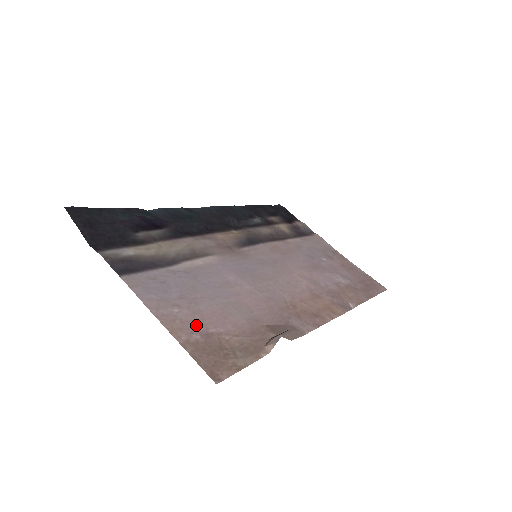
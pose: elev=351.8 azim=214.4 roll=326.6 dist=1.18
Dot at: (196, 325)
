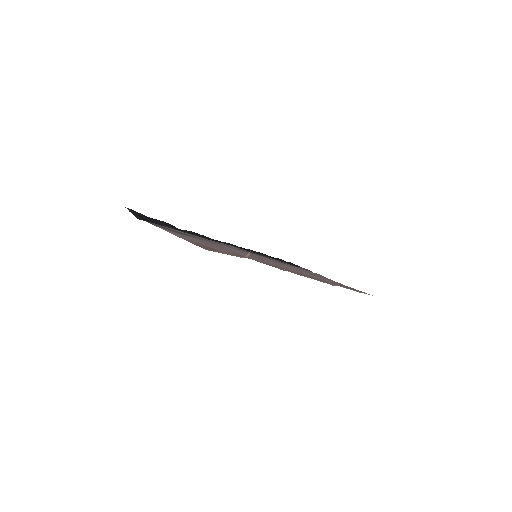
Dot at: (198, 243)
